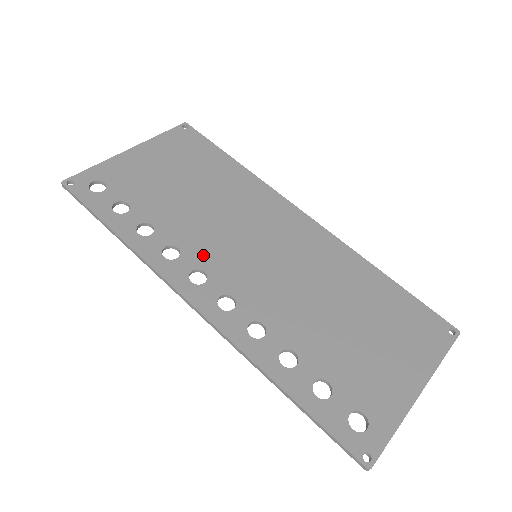
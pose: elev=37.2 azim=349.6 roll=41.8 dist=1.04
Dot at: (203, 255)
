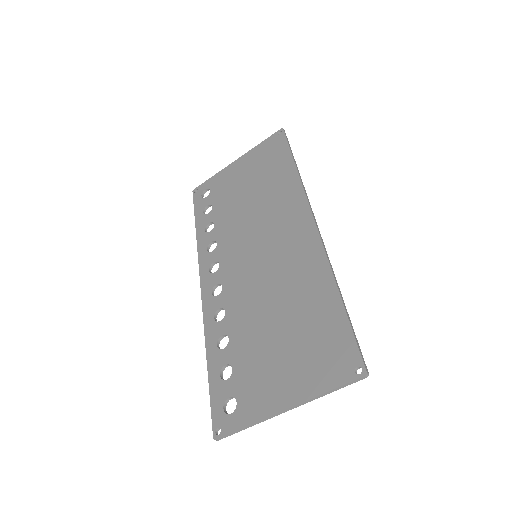
Dot at: (226, 251)
